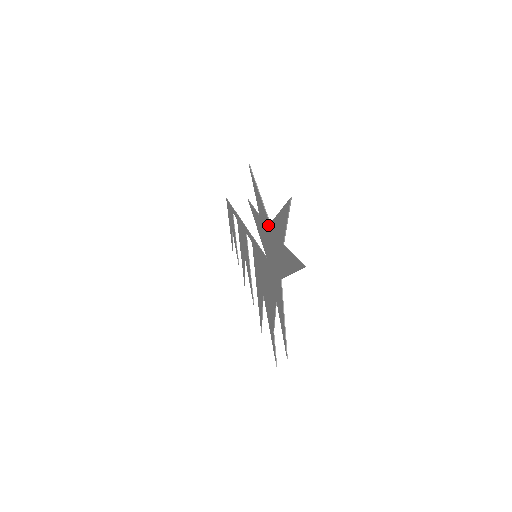
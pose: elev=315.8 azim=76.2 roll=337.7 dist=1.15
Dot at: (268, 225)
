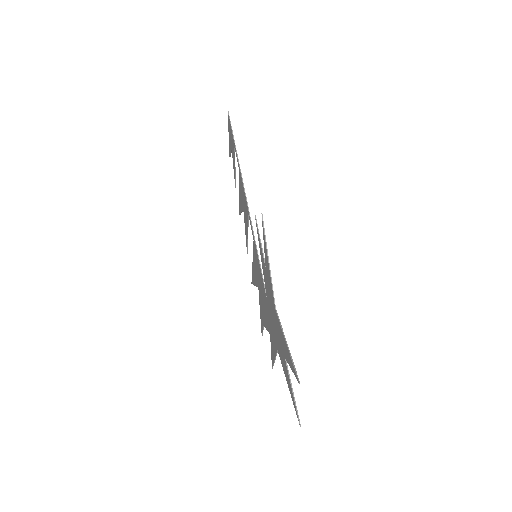
Dot at: (273, 303)
